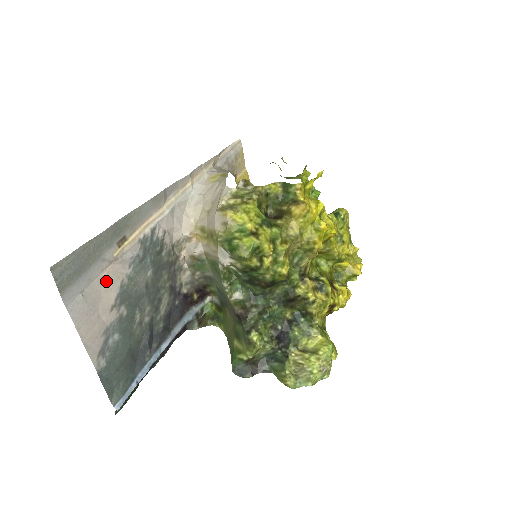
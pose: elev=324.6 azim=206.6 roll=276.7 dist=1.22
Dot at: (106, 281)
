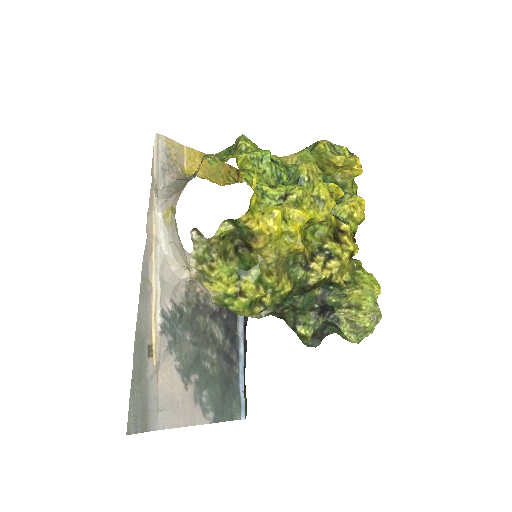
Dot at: (166, 383)
